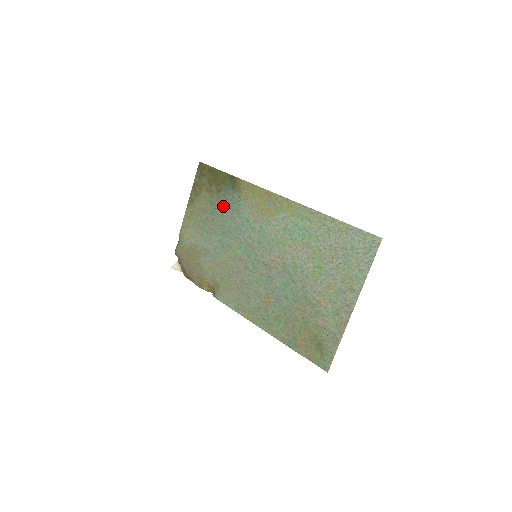
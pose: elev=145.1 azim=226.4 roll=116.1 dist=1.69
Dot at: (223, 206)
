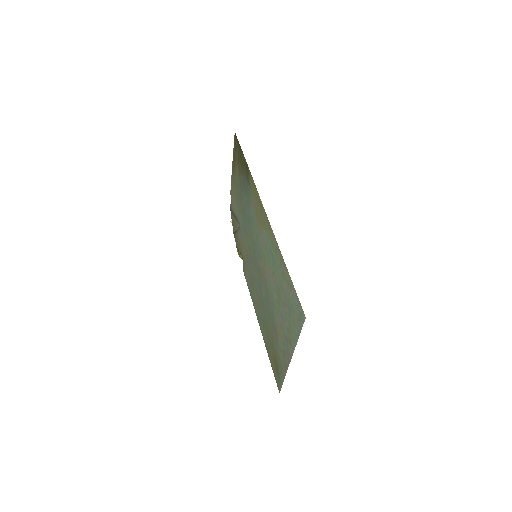
Dot at: (244, 191)
